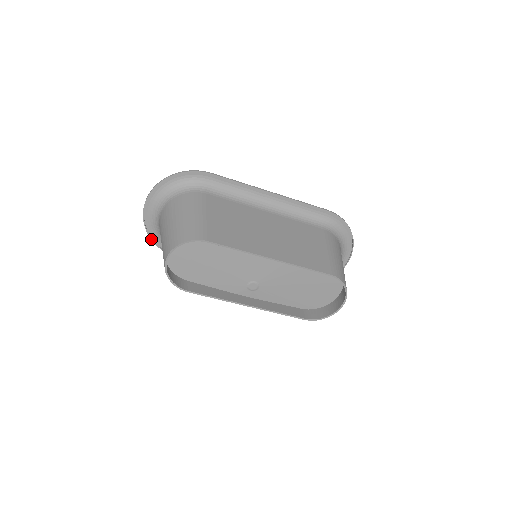
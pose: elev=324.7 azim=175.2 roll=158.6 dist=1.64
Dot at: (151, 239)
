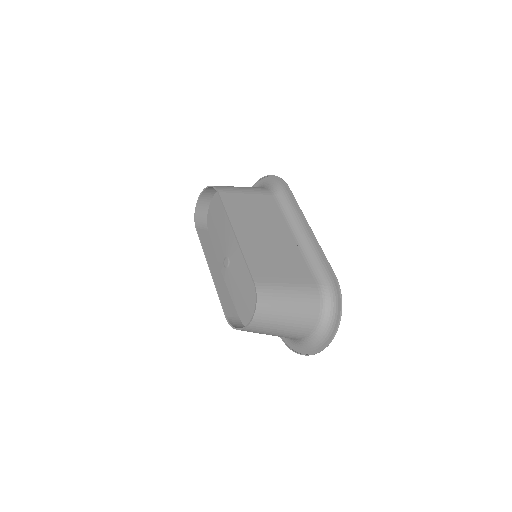
Dot at: occluded
